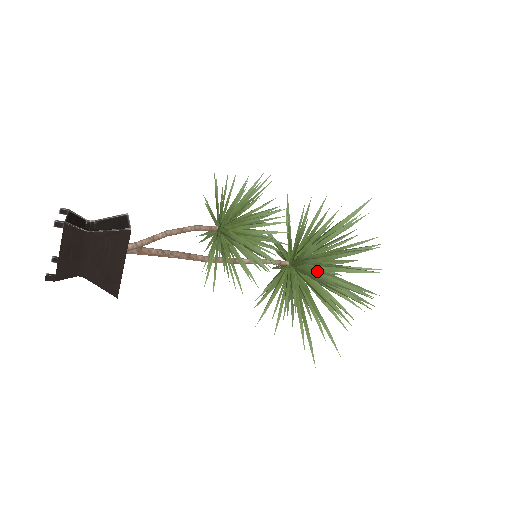
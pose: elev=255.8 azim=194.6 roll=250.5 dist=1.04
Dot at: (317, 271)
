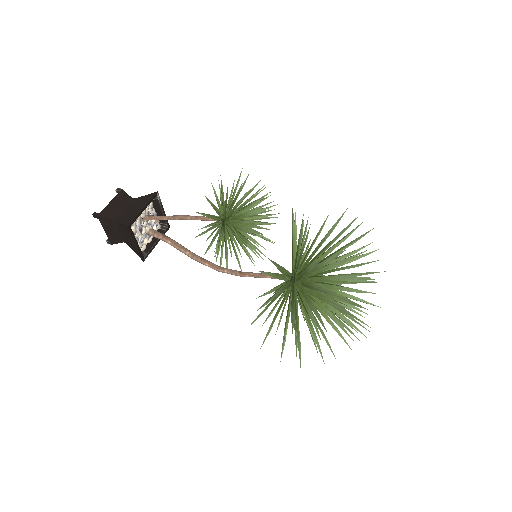
Dot at: (302, 247)
